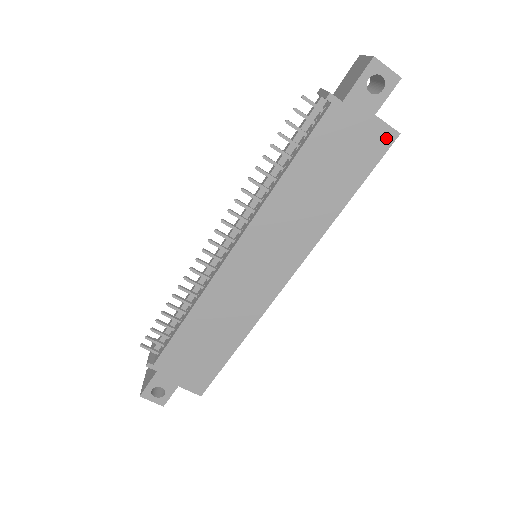
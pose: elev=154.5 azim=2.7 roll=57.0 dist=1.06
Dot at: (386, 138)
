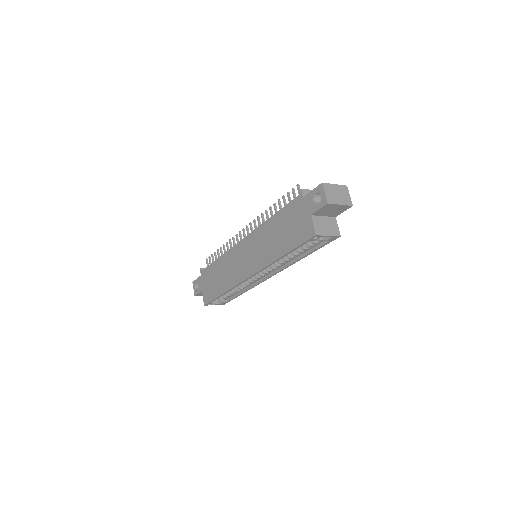
Dot at: (310, 232)
